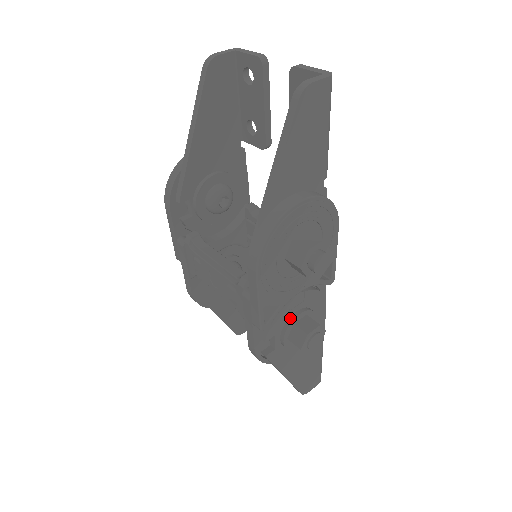
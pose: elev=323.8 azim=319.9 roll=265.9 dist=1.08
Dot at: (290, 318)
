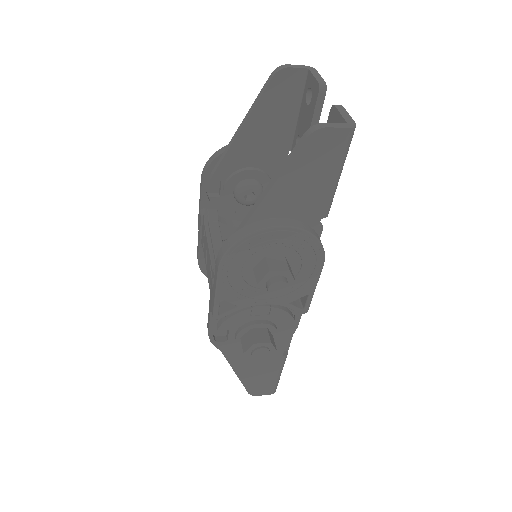
Dot at: (249, 322)
